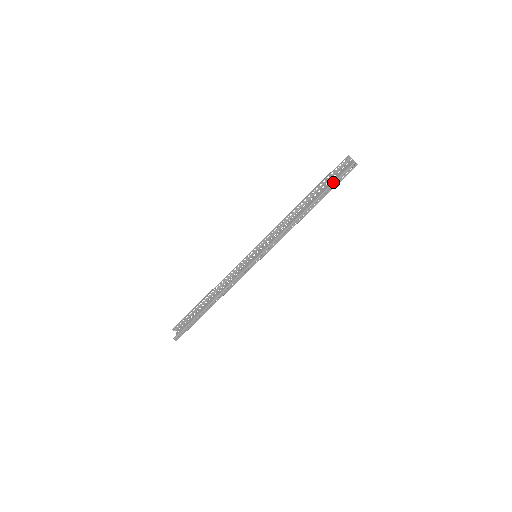
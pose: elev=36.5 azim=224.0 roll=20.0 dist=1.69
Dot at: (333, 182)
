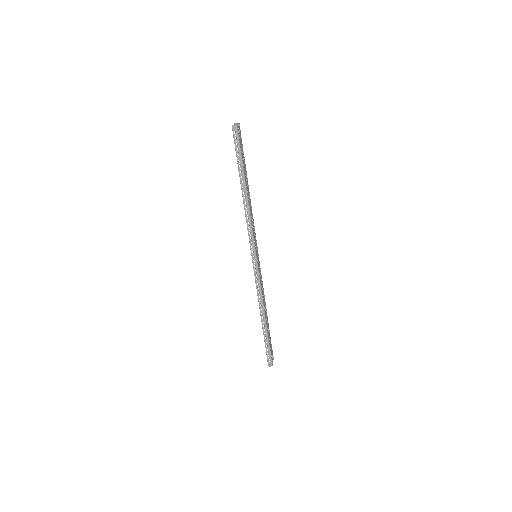
Dot at: (236, 154)
